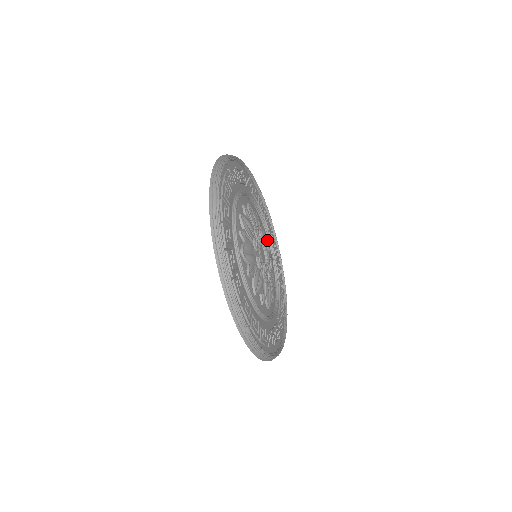
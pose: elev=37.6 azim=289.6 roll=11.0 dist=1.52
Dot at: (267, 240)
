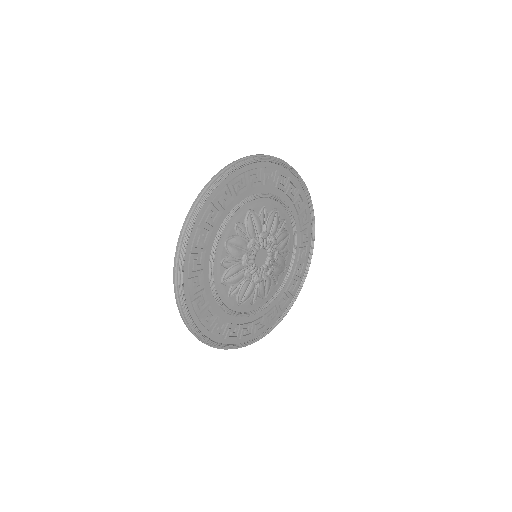
Dot at: (264, 209)
